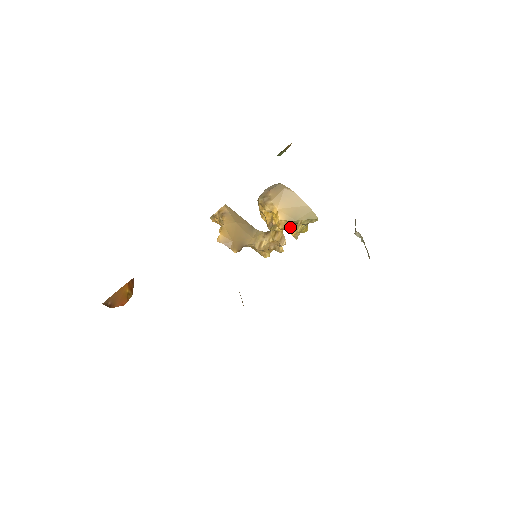
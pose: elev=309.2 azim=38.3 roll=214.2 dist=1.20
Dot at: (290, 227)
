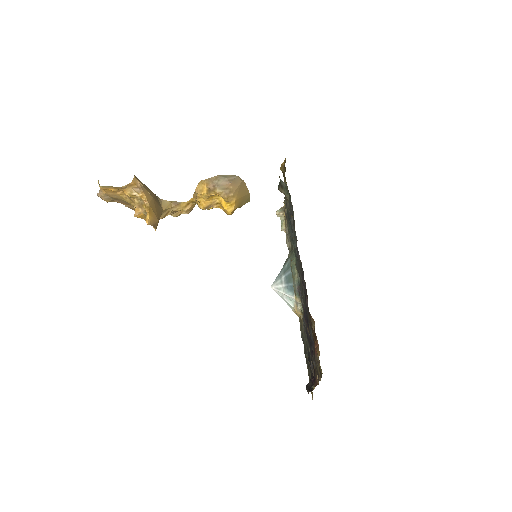
Dot at: occluded
